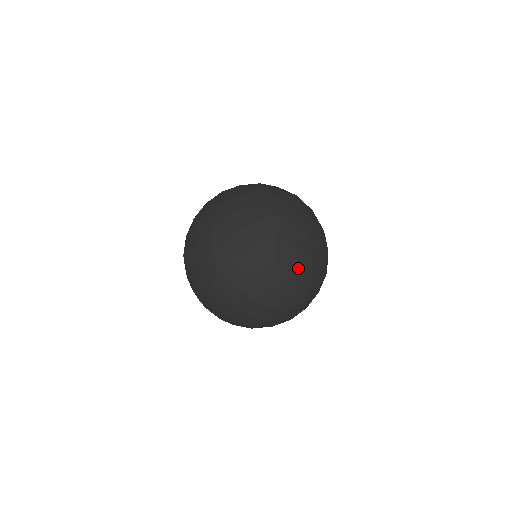
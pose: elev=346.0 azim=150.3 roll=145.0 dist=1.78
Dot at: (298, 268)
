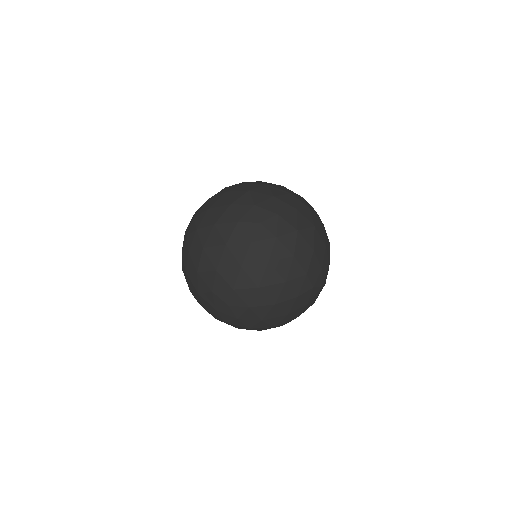
Dot at: (300, 210)
